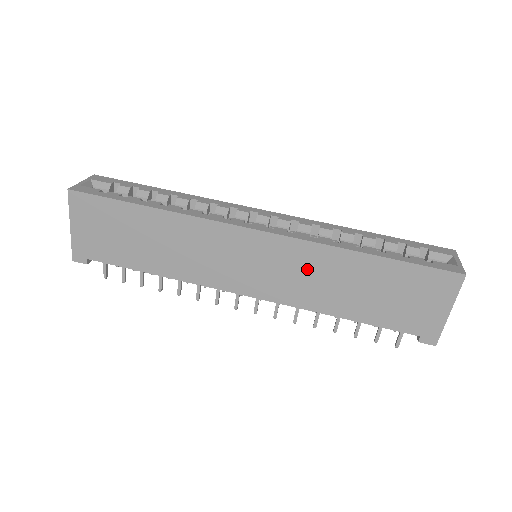
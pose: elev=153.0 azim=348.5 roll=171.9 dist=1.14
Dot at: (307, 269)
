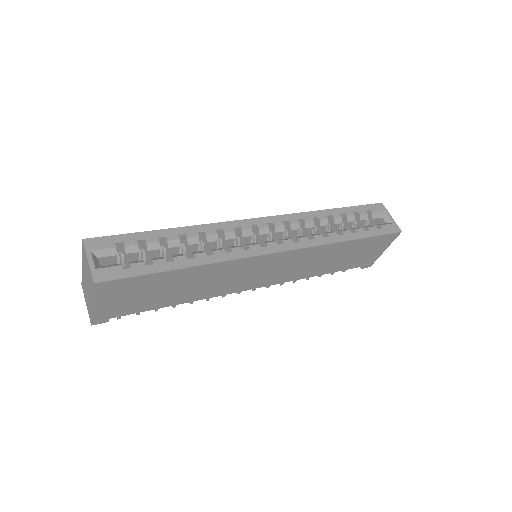
Dot at: (306, 261)
